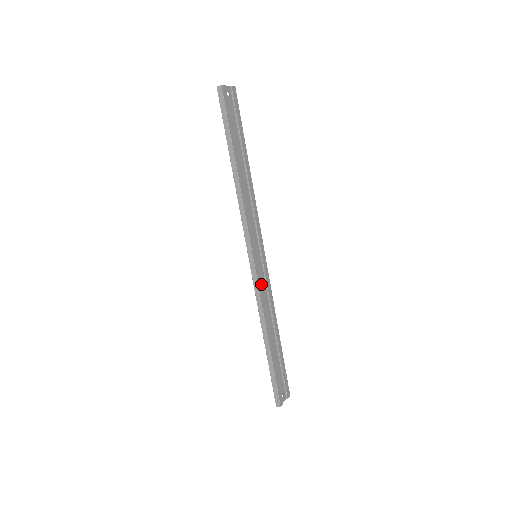
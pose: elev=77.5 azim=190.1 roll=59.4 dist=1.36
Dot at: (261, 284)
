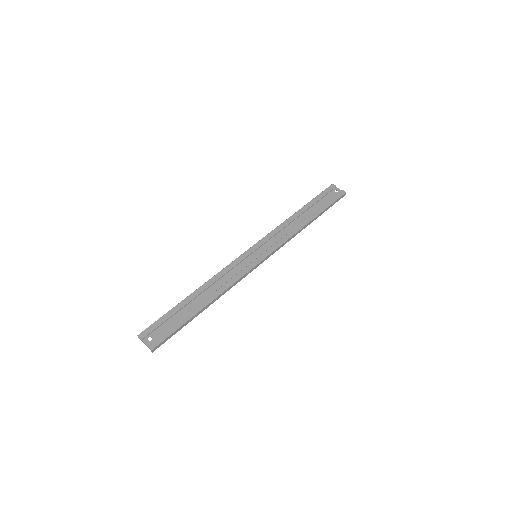
Dot at: (236, 265)
